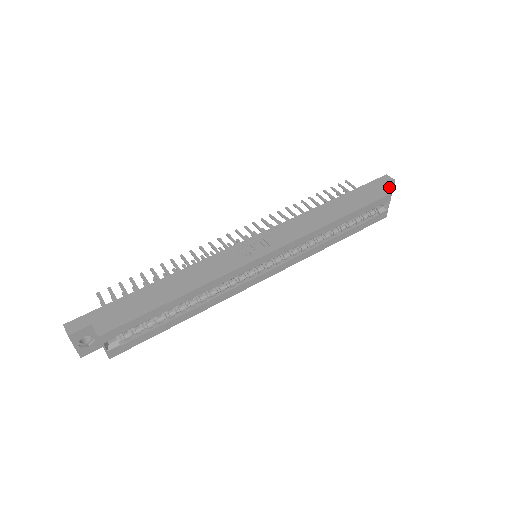
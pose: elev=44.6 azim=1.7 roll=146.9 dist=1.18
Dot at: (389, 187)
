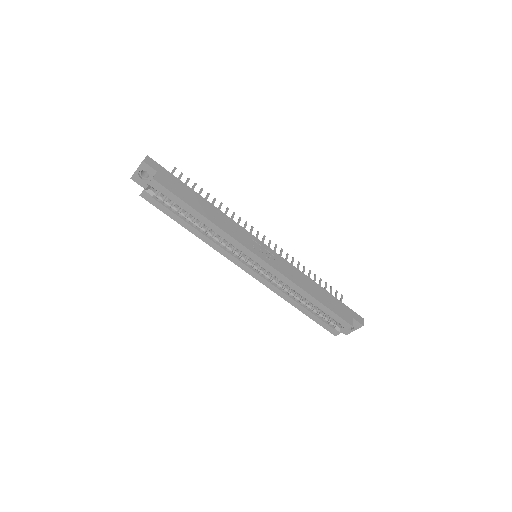
Dot at: (356, 325)
